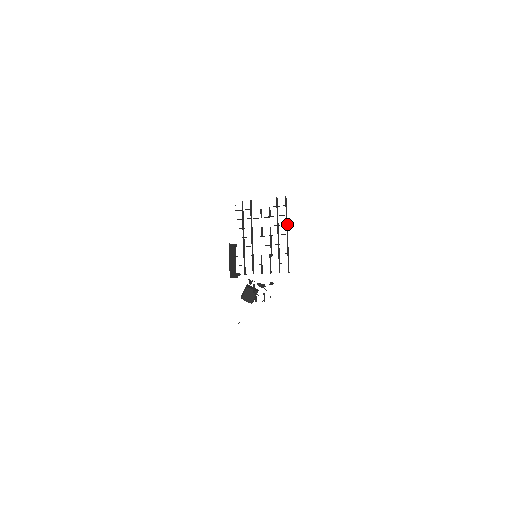
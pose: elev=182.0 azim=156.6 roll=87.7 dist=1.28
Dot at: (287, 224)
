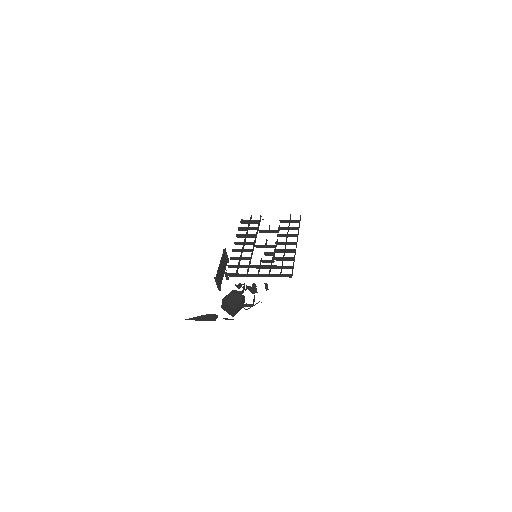
Dot at: occluded
